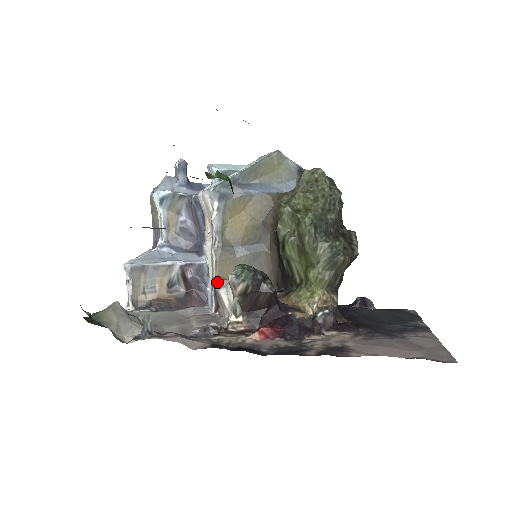
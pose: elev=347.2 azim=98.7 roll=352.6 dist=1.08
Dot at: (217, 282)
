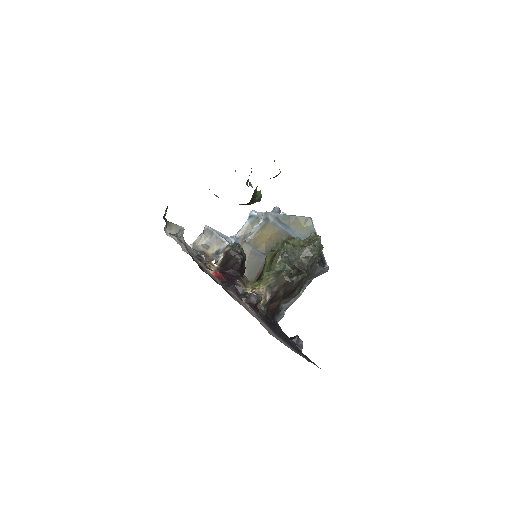
Dot at: occluded
